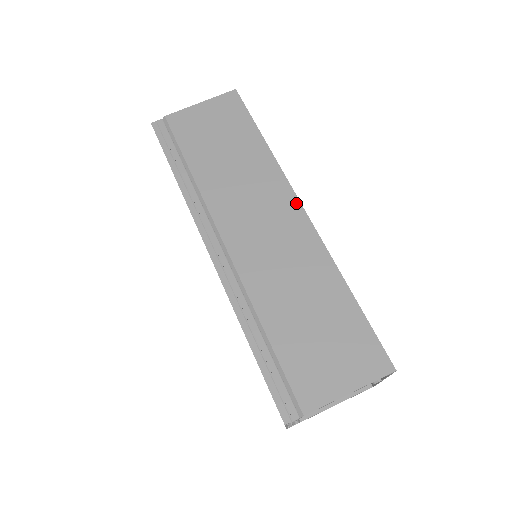
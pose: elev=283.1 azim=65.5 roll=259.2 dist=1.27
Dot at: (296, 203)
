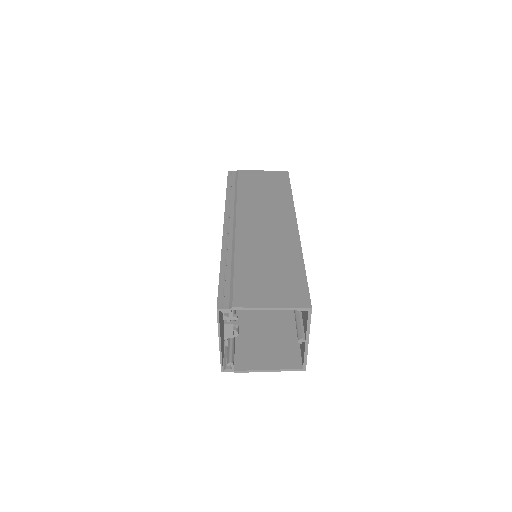
Dot at: (294, 221)
